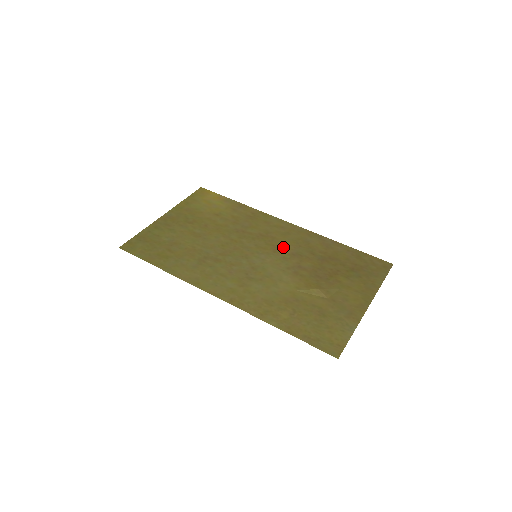
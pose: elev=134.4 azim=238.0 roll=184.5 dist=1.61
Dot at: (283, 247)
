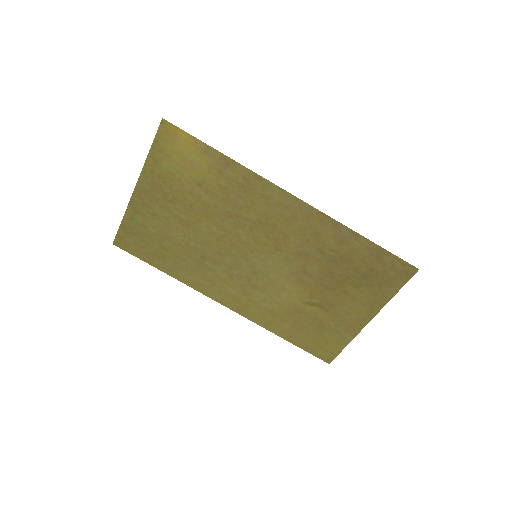
Dot at: (287, 243)
